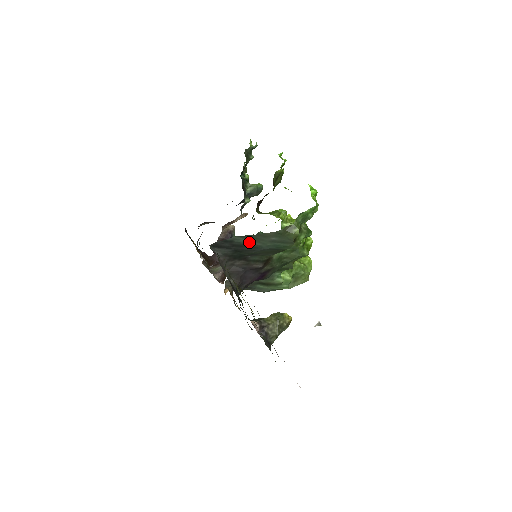
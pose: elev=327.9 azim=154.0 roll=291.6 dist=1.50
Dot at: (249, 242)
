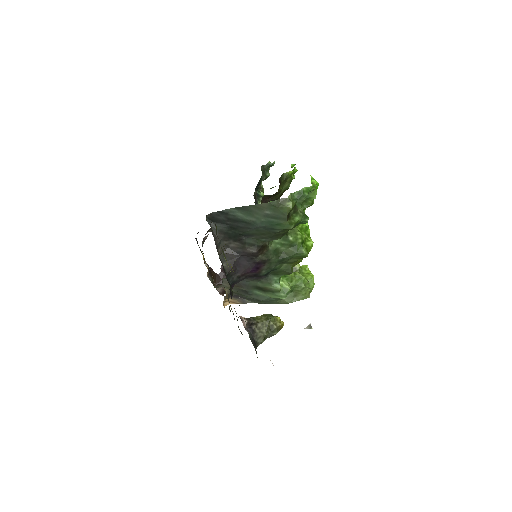
Dot at: (244, 216)
